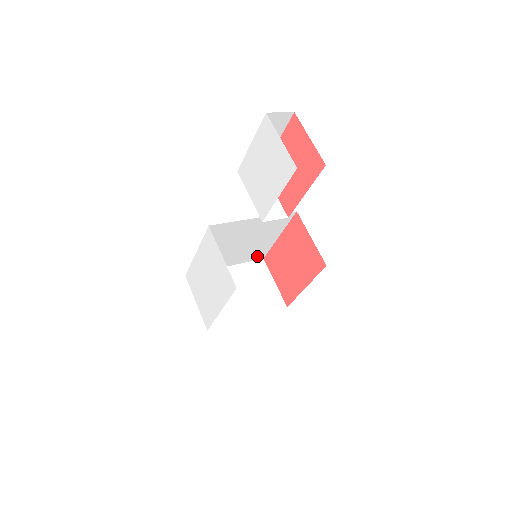
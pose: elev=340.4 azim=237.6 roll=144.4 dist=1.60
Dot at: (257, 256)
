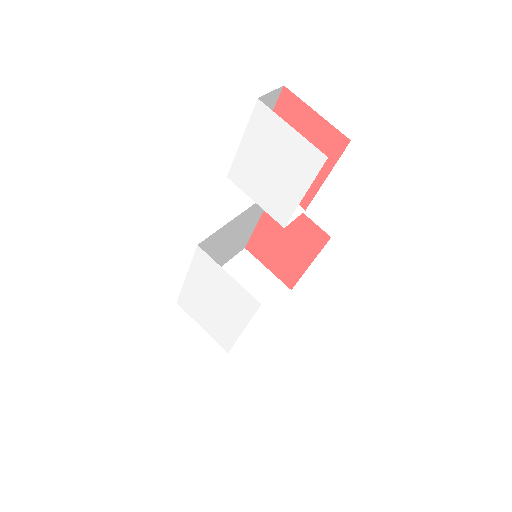
Dot at: (239, 249)
